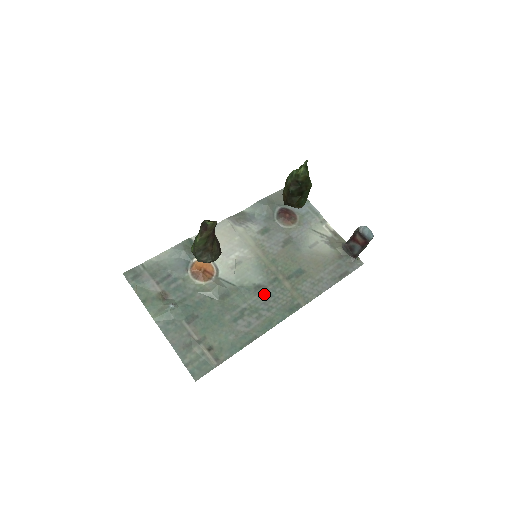
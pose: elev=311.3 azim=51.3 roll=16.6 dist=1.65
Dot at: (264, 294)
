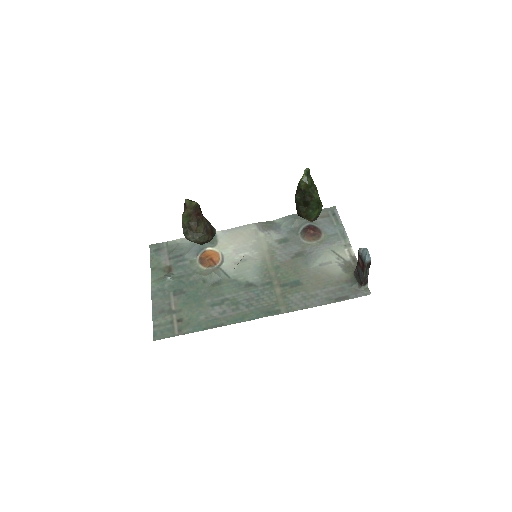
Dot at: (251, 292)
